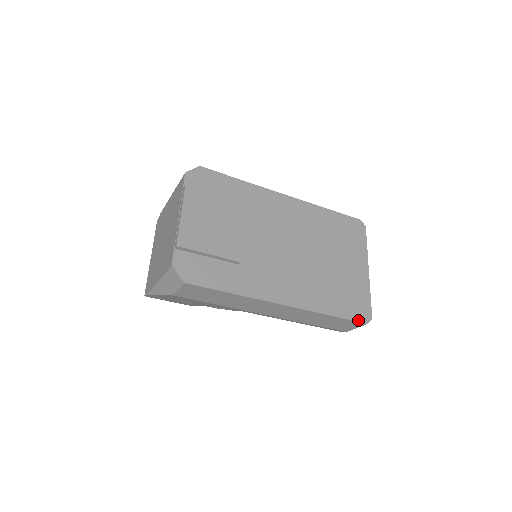
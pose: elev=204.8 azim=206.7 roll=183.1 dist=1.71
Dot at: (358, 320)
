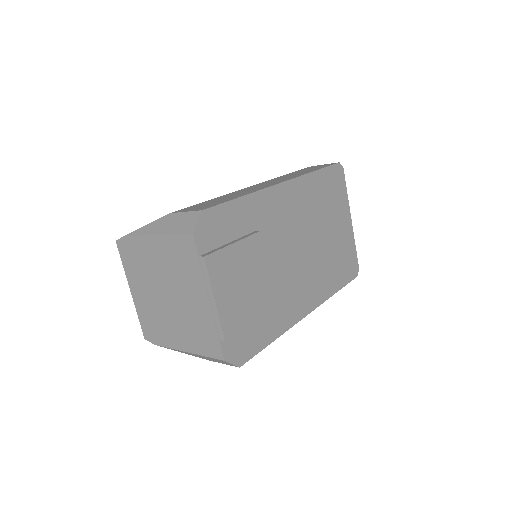
Dot at: (352, 279)
